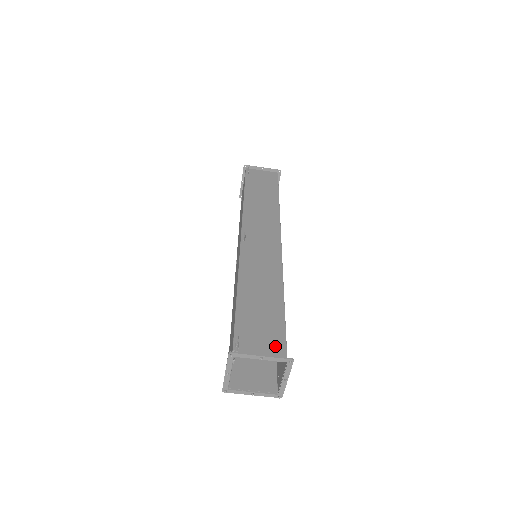
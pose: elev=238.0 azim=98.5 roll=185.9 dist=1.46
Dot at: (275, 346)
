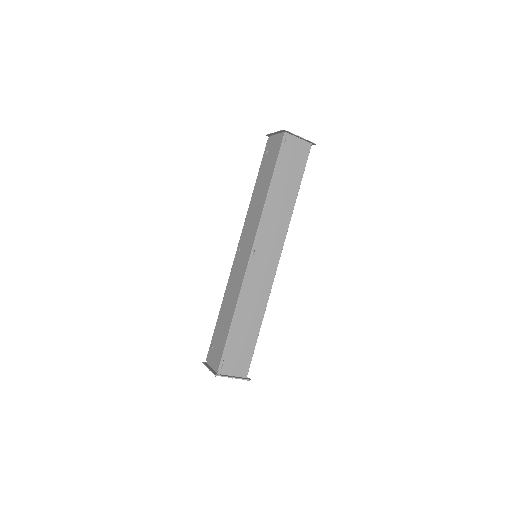
Dot at: (243, 367)
